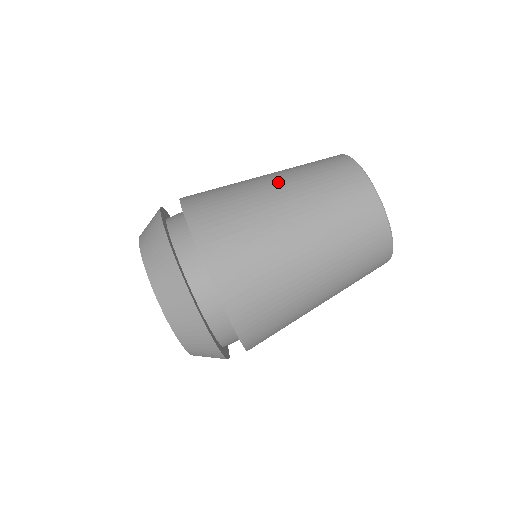
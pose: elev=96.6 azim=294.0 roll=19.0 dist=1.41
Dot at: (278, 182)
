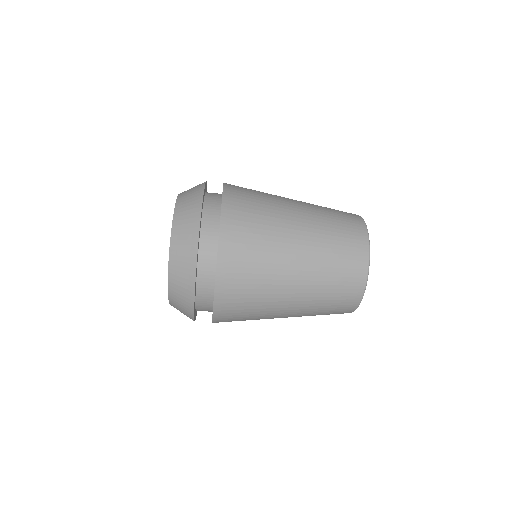
Dot at: (303, 215)
